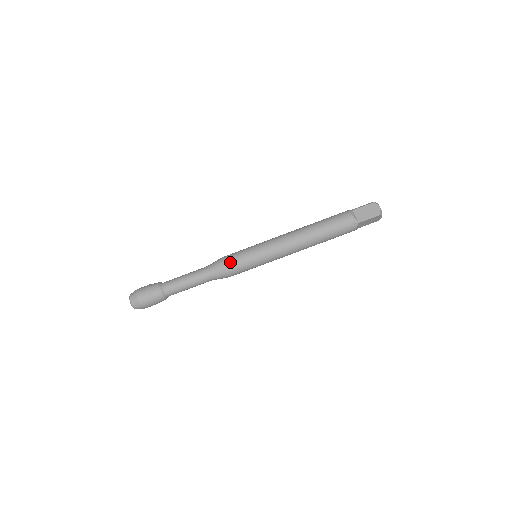
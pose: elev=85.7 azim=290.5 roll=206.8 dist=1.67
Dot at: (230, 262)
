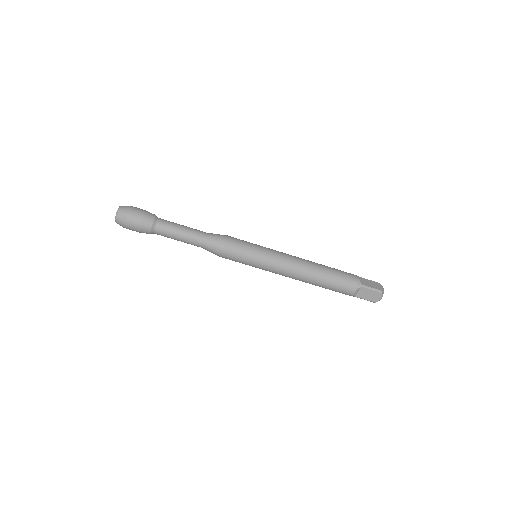
Dot at: (234, 239)
